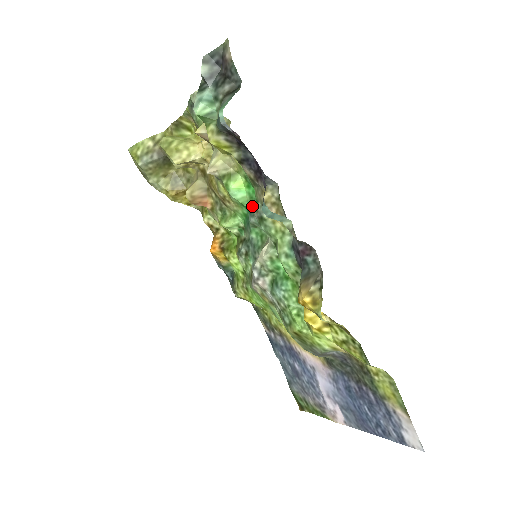
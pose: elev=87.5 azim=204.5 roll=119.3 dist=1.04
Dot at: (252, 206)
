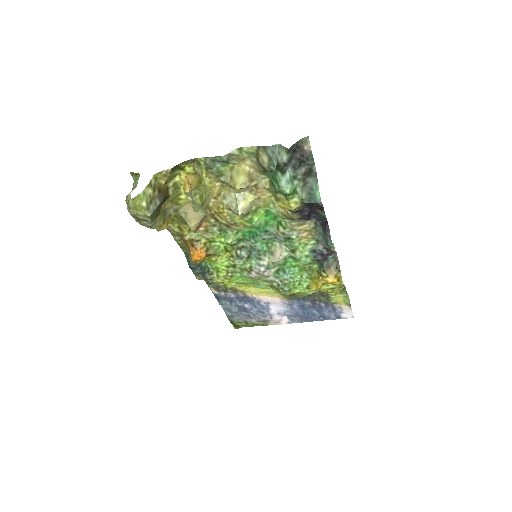
Dot at: (268, 228)
